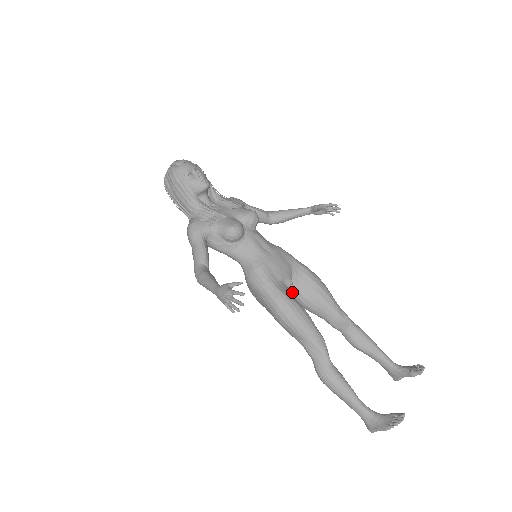
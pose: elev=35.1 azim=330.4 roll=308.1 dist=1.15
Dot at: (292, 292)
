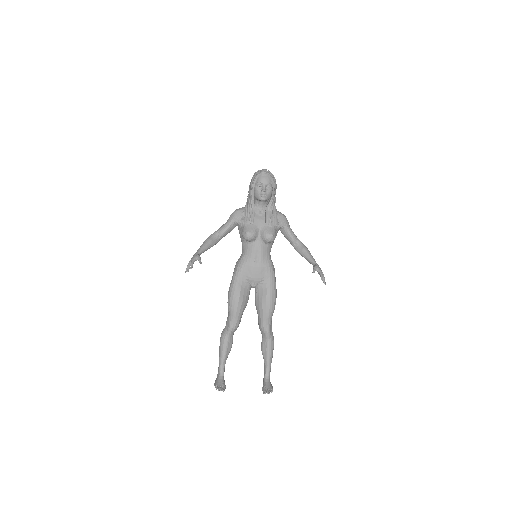
Dot at: (255, 290)
